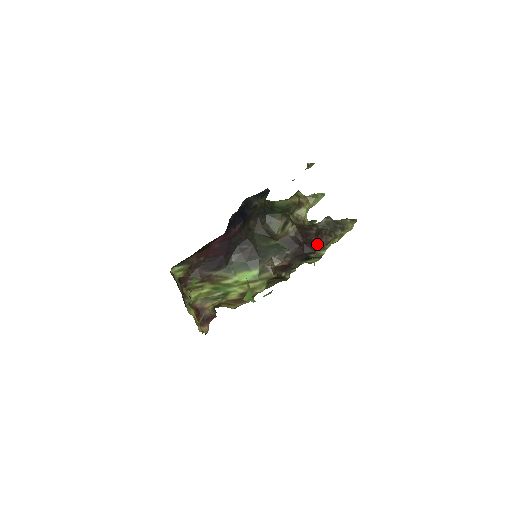
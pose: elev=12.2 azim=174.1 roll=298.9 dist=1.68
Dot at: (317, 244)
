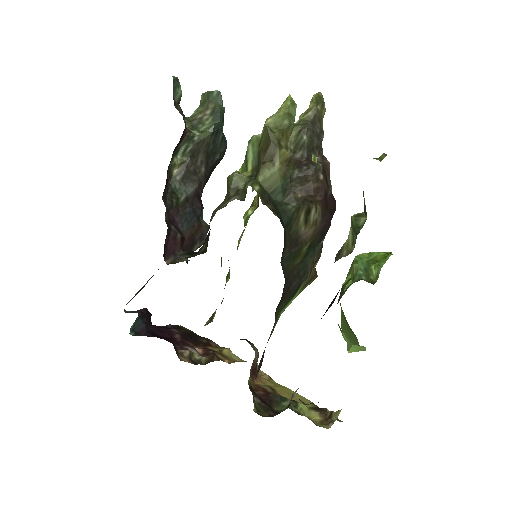
Dot at: (332, 194)
